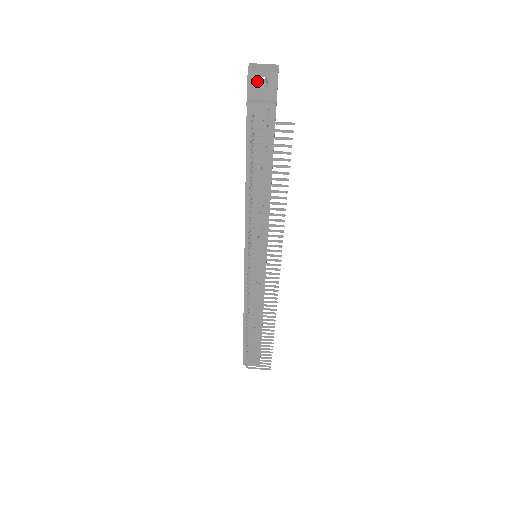
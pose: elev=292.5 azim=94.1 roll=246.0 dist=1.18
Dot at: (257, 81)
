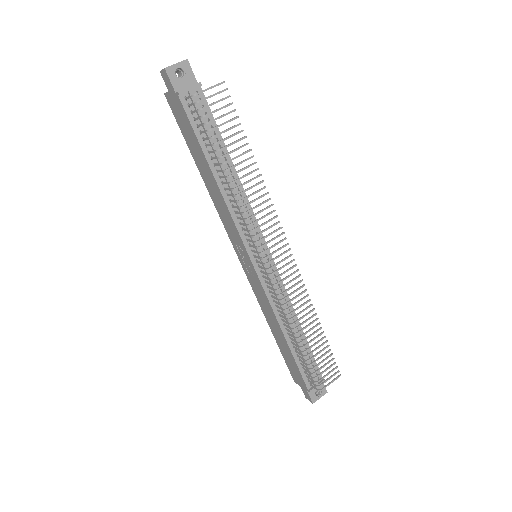
Dot at: (175, 74)
